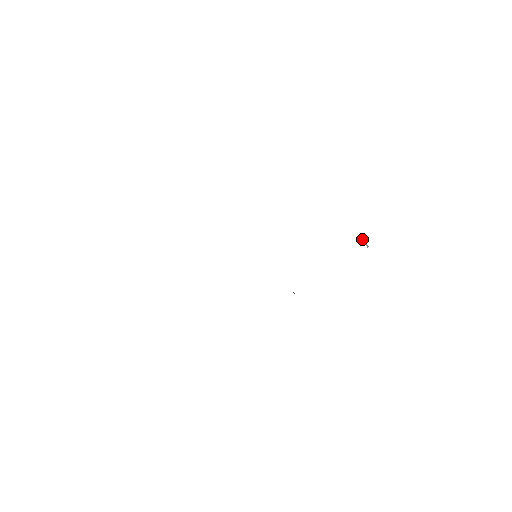
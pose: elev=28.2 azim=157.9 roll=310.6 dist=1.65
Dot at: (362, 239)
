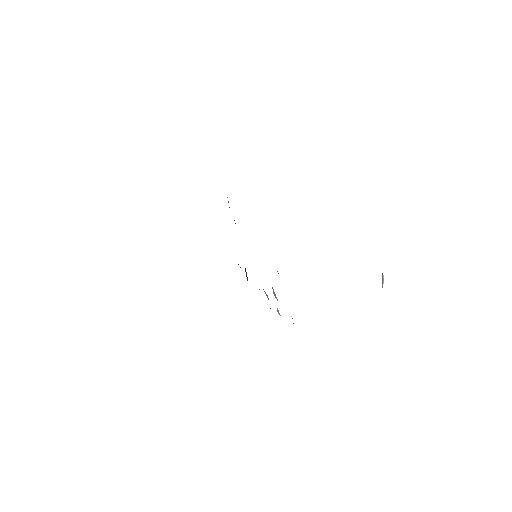
Dot at: (382, 274)
